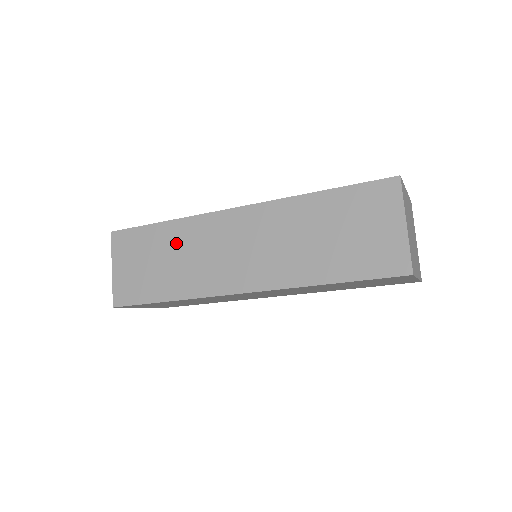
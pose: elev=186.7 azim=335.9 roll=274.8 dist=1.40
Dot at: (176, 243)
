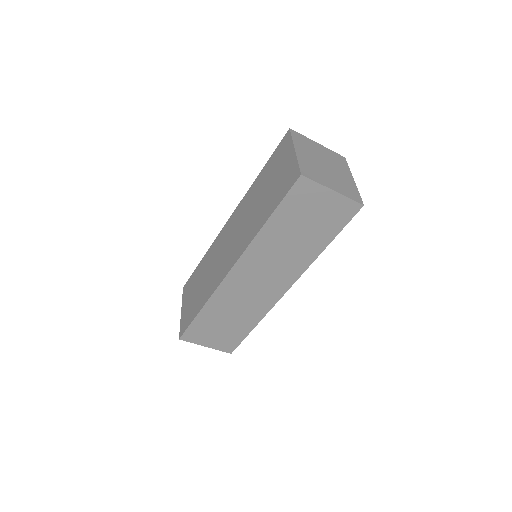
Dot at: (222, 310)
